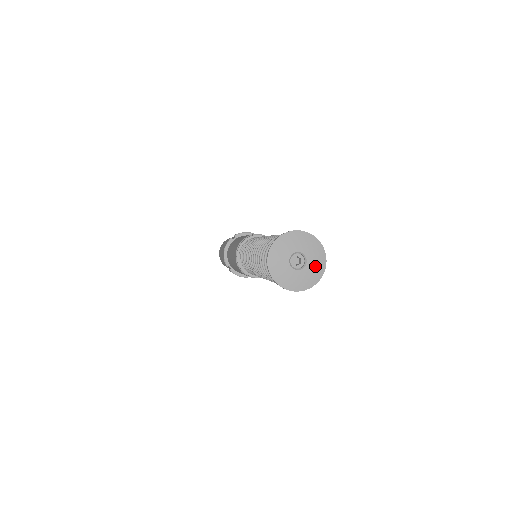
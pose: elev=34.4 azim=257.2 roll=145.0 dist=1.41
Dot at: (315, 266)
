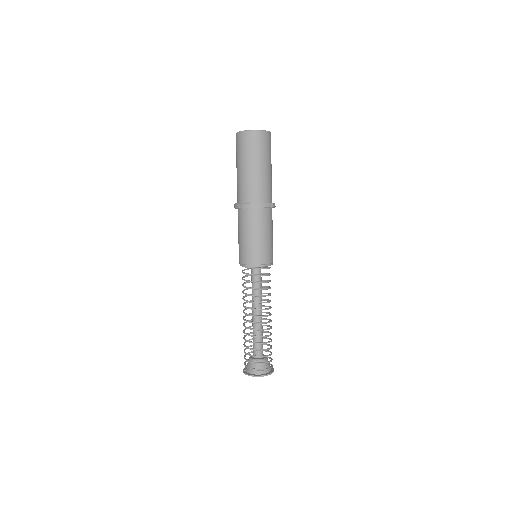
Dot at: occluded
